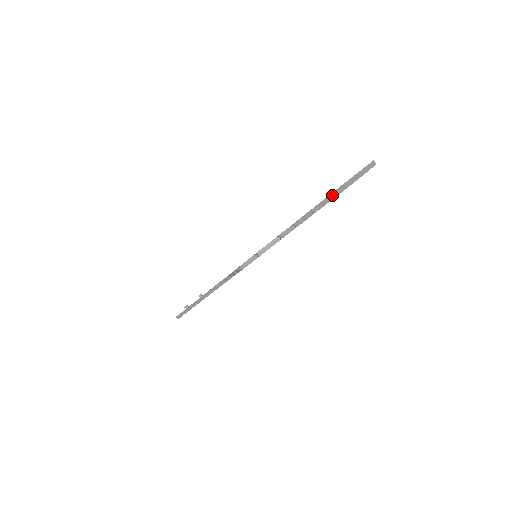
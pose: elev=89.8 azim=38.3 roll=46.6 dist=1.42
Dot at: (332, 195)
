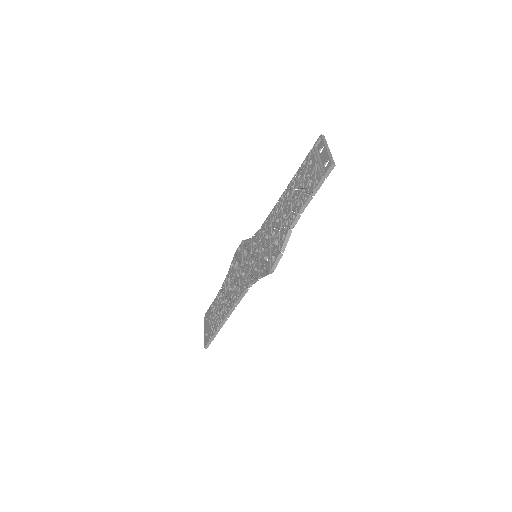
Dot at: (325, 176)
